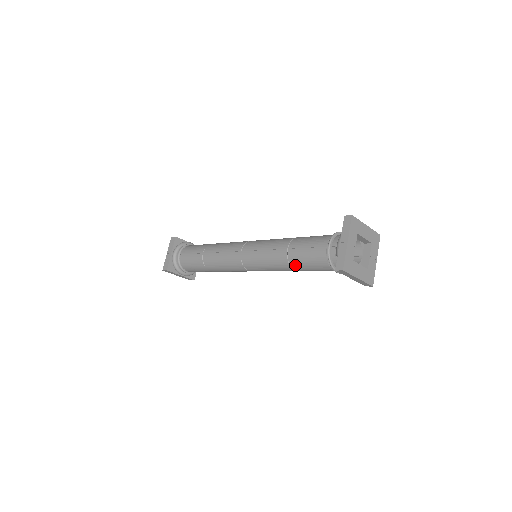
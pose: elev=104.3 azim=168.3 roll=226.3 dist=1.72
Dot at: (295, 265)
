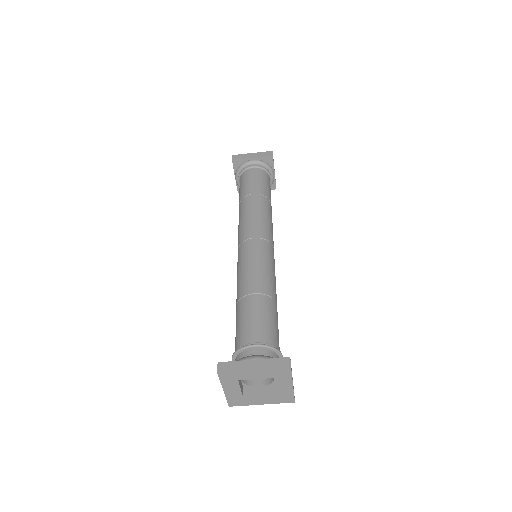
Dot at: occluded
